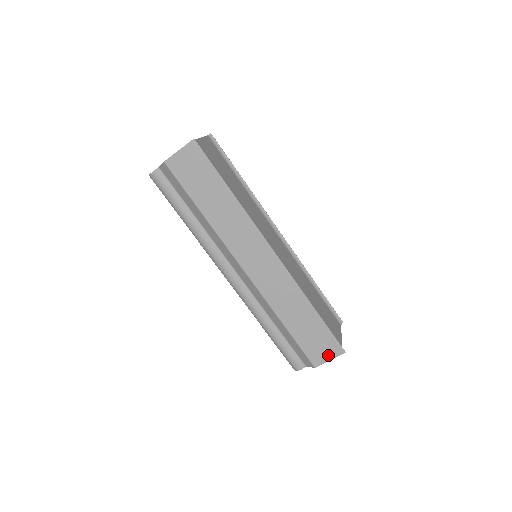
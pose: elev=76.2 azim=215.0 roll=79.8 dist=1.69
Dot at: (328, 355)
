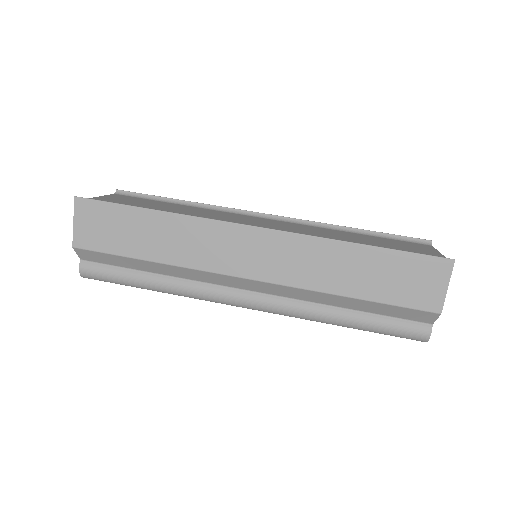
Dot at: (438, 283)
